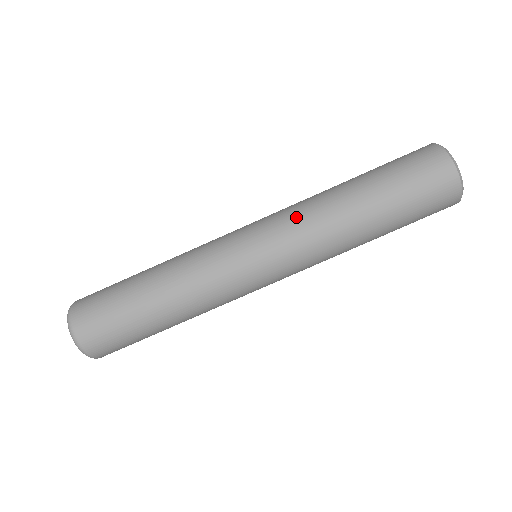
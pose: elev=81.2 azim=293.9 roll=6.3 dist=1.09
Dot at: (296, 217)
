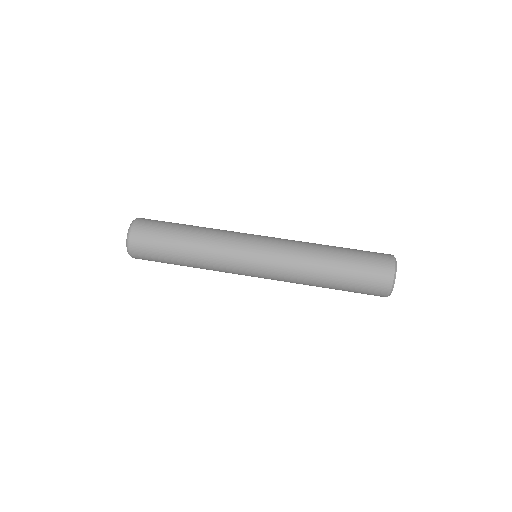
Dot at: (292, 243)
